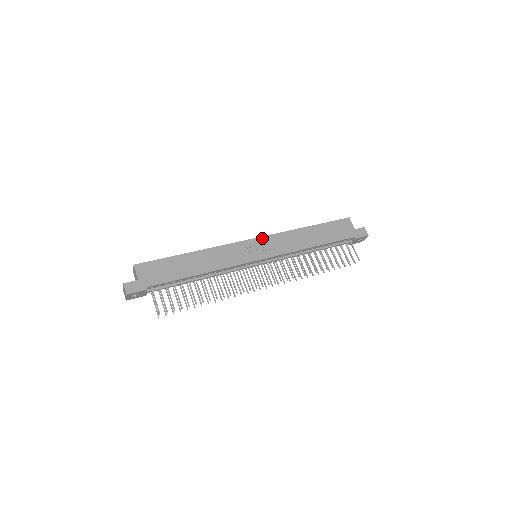
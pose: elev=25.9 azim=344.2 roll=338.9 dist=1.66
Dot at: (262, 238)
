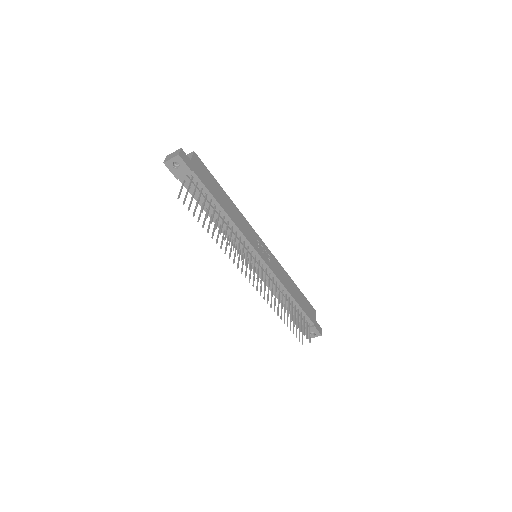
Dot at: (269, 250)
